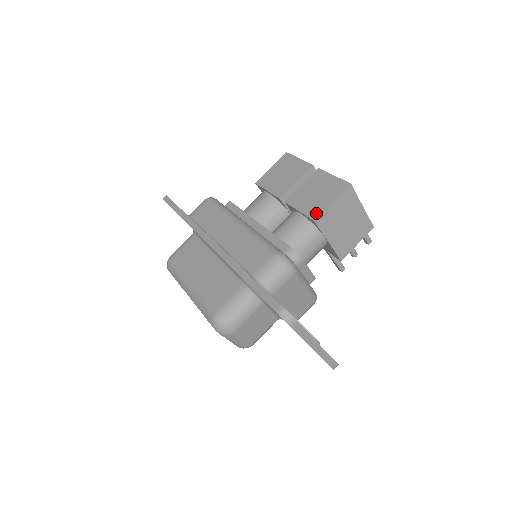
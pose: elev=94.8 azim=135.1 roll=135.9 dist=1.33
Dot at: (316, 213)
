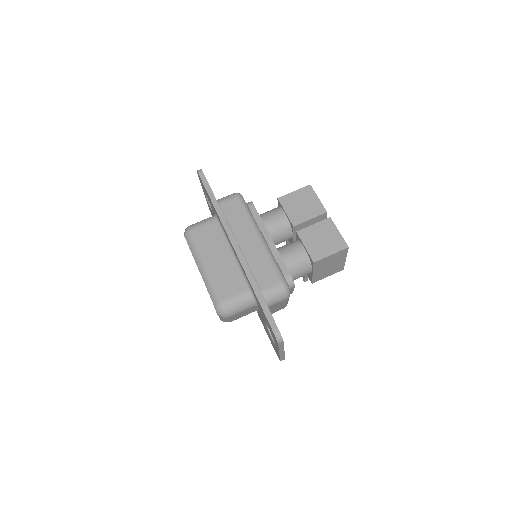
Dot at: (317, 257)
